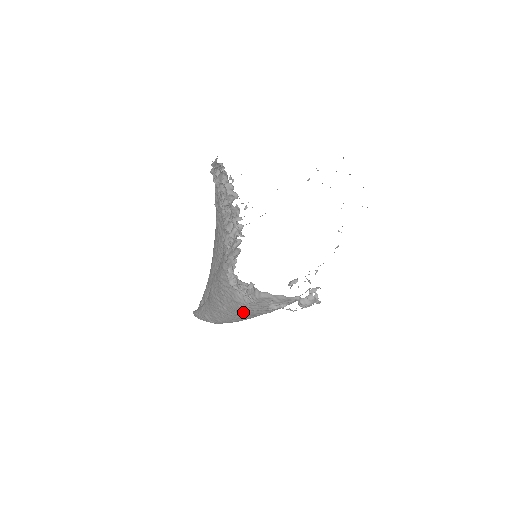
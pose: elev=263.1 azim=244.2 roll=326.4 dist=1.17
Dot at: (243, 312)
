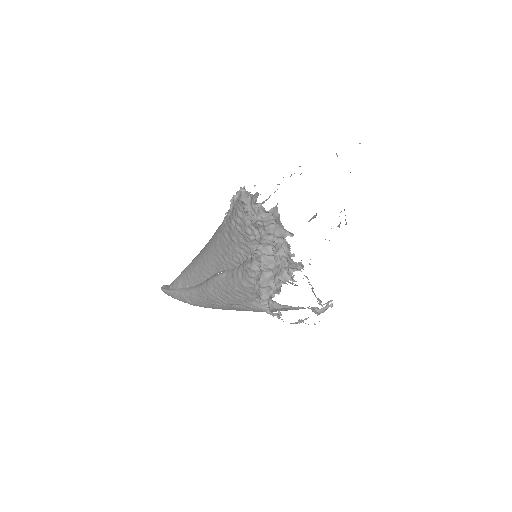
Dot at: (247, 310)
